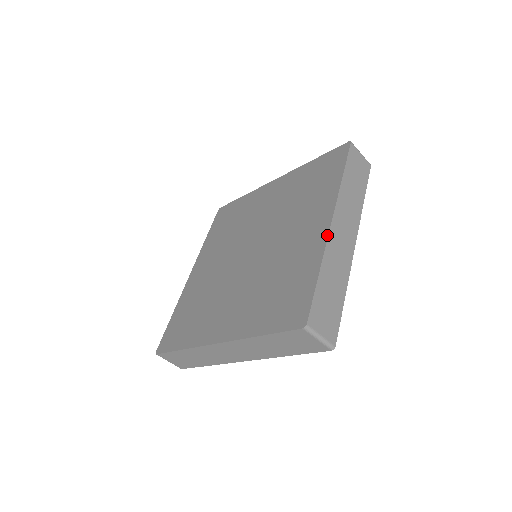
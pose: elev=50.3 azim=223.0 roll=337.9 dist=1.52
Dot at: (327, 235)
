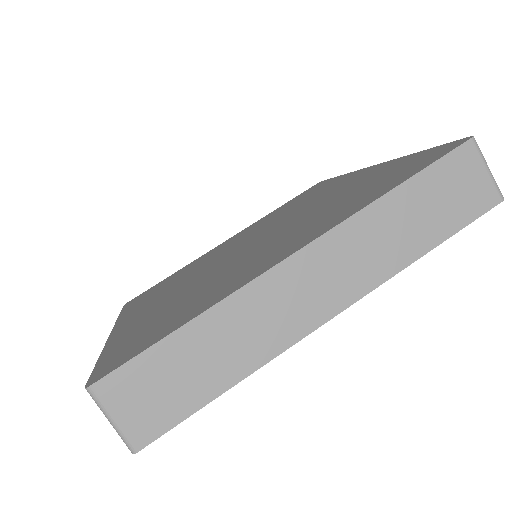
Dot at: (383, 162)
